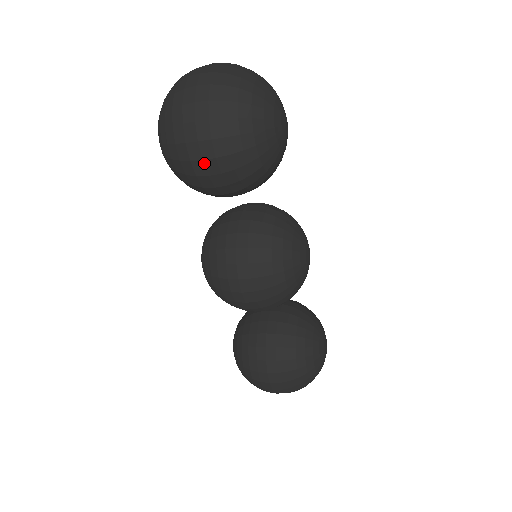
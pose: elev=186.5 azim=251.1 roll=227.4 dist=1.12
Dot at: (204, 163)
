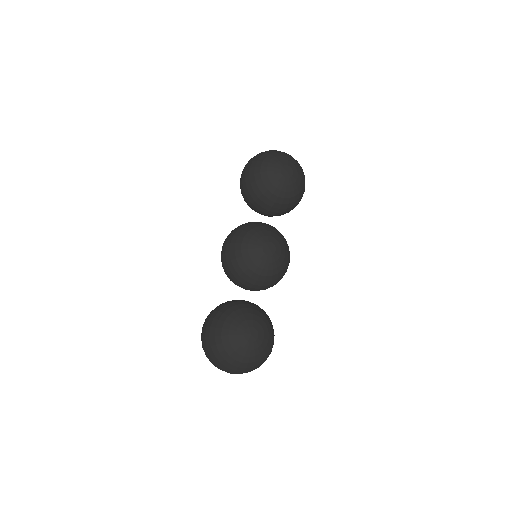
Dot at: (243, 174)
